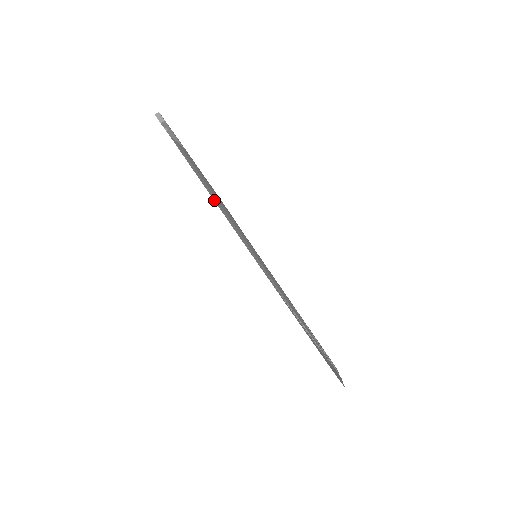
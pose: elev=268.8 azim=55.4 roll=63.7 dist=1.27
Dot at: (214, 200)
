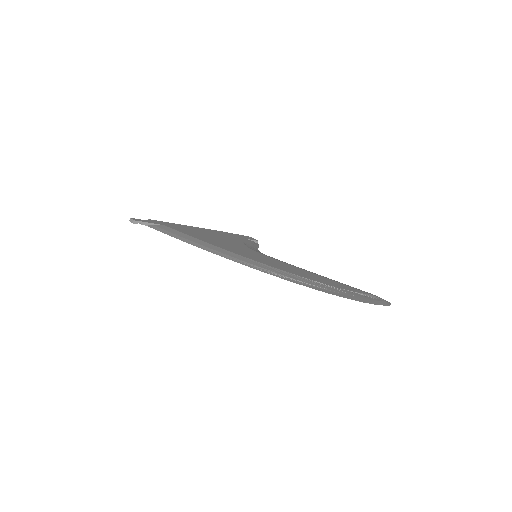
Dot at: (188, 243)
